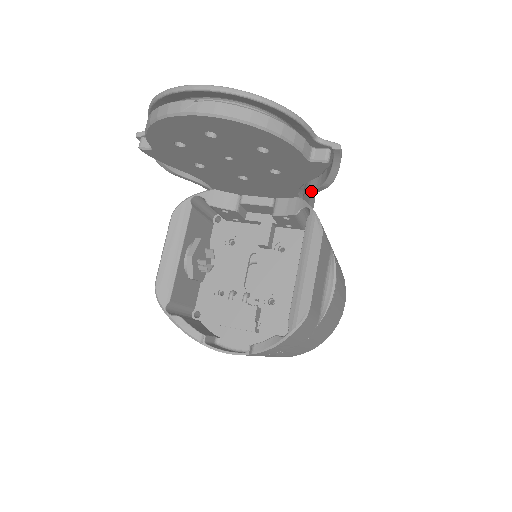
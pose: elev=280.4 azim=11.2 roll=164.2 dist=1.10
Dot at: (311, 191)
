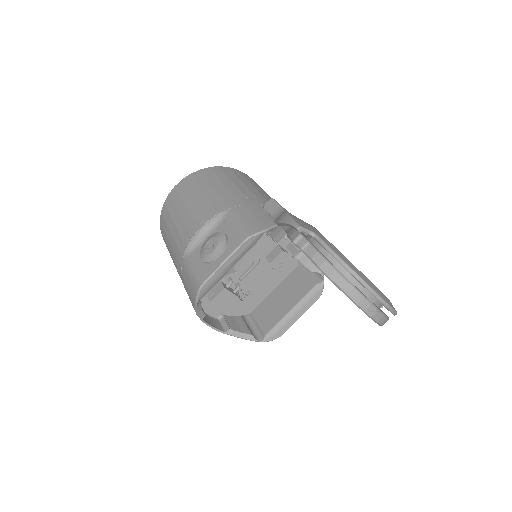
Dot at: occluded
